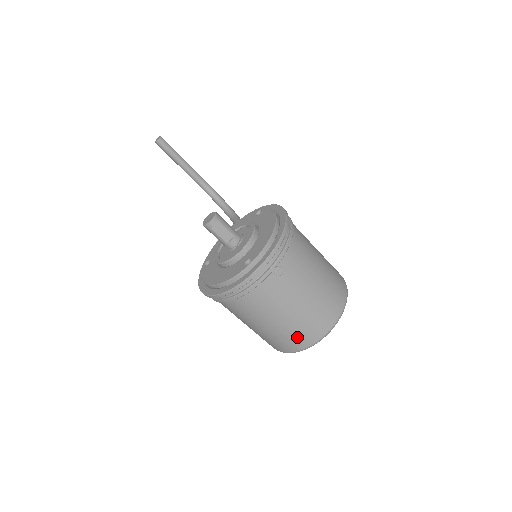
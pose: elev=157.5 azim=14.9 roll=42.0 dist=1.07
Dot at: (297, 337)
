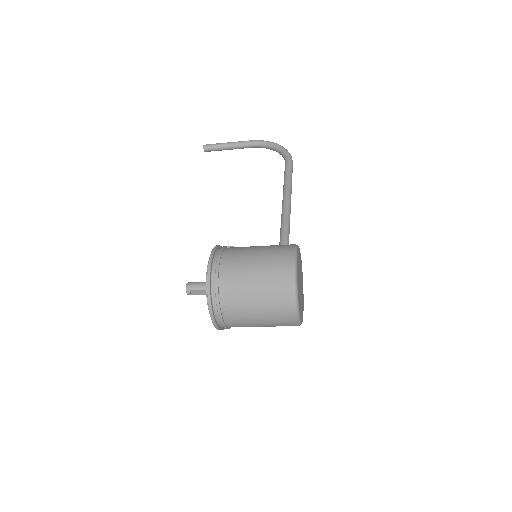
Dot at: (283, 325)
